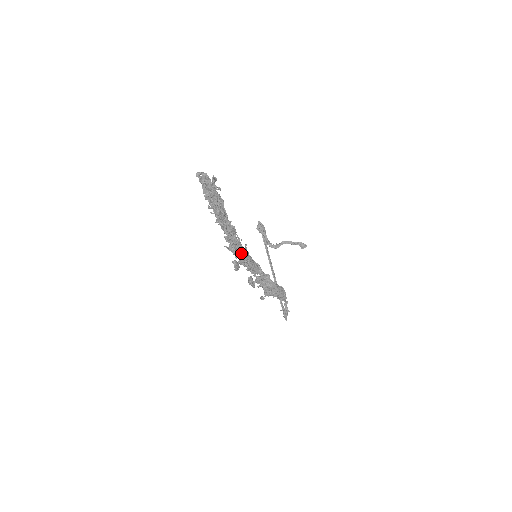
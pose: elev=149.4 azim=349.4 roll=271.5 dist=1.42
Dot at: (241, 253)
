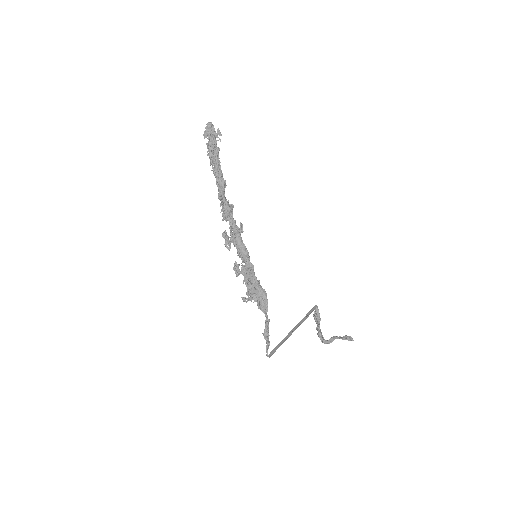
Dot at: (229, 218)
